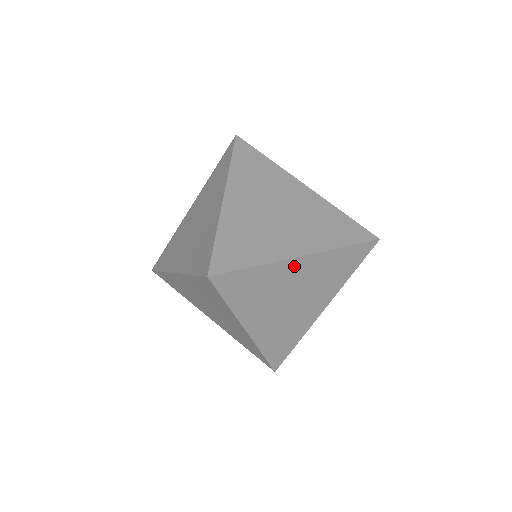
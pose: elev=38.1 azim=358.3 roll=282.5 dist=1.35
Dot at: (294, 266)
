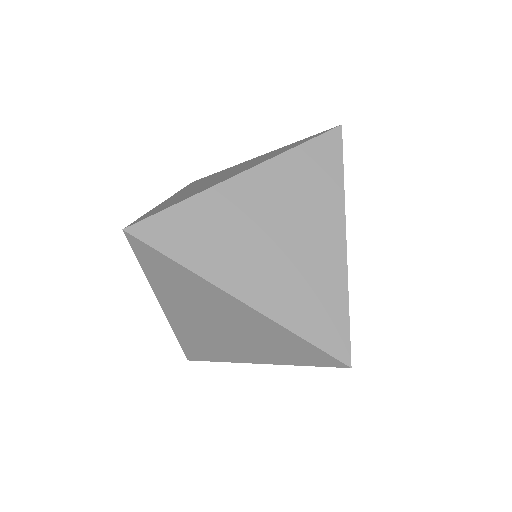
Dot at: (227, 300)
